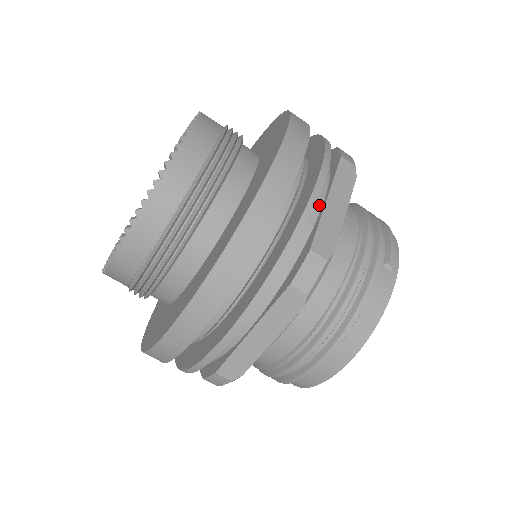
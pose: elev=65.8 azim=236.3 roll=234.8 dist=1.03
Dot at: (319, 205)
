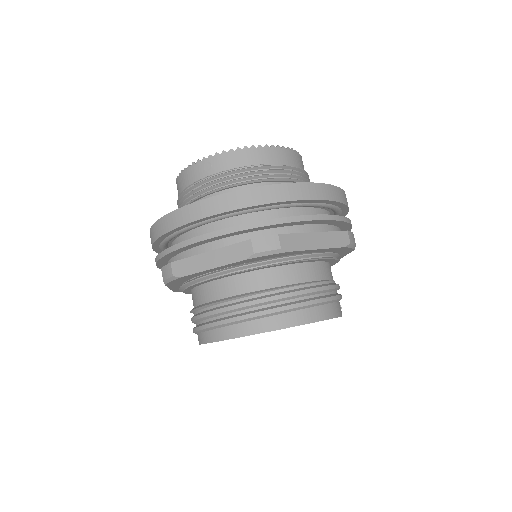
Dot at: occluded
